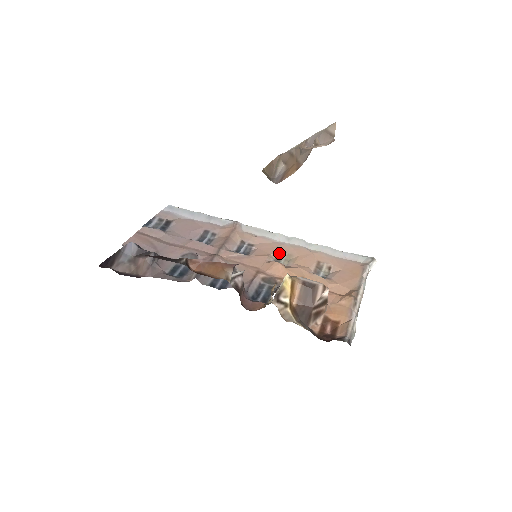
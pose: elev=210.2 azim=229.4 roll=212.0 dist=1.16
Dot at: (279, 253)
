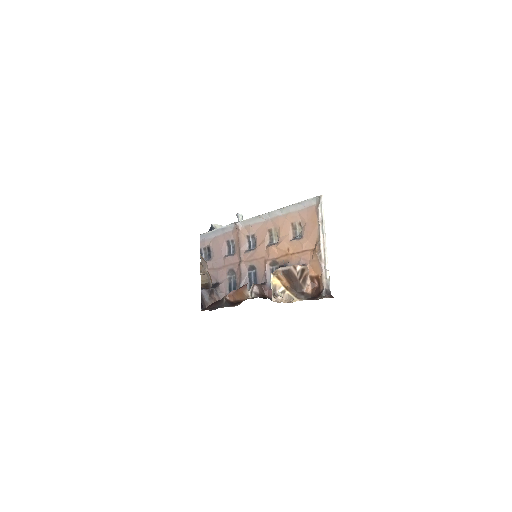
Dot at: (269, 232)
